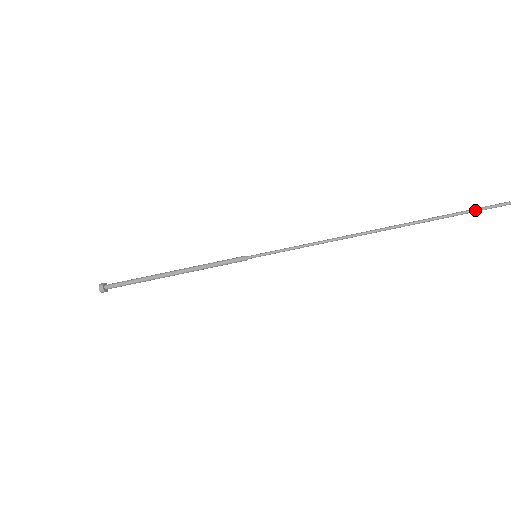
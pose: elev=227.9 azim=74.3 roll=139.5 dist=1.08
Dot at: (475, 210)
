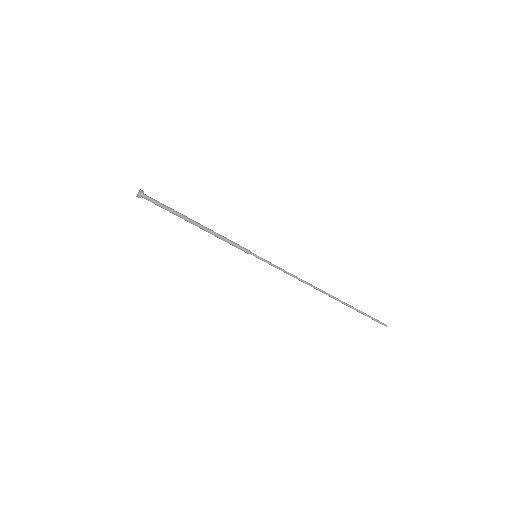
Dot at: (372, 317)
